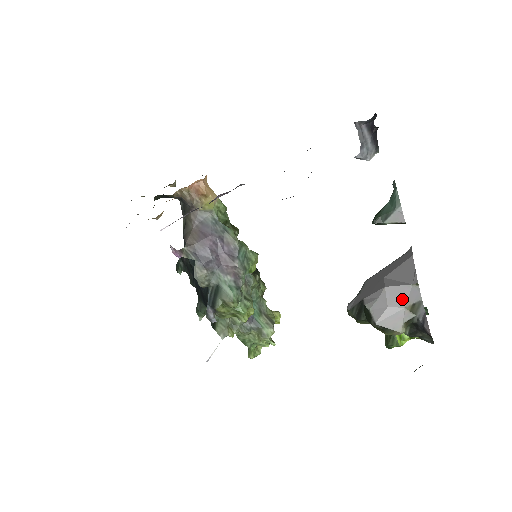
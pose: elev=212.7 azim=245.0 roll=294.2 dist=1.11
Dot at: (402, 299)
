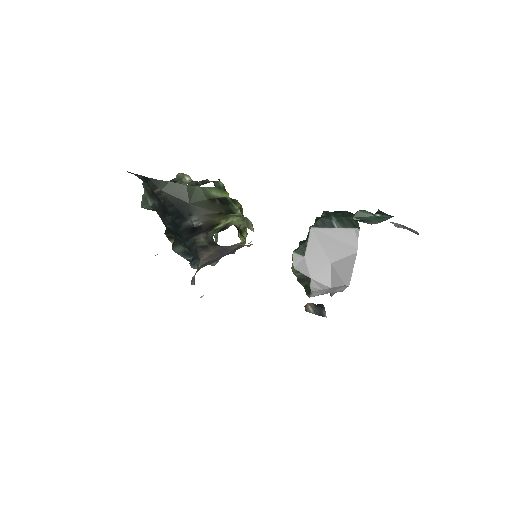
Dot at: (334, 291)
